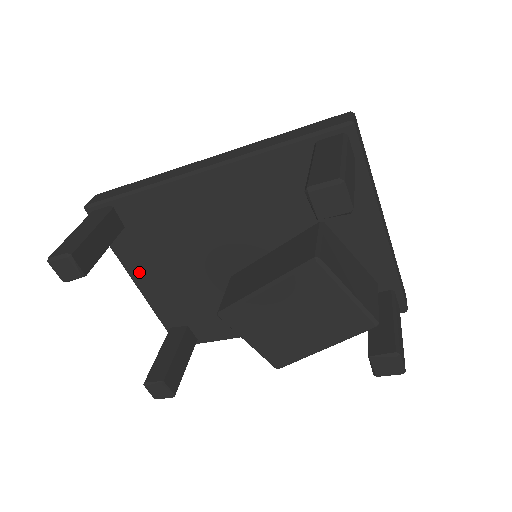
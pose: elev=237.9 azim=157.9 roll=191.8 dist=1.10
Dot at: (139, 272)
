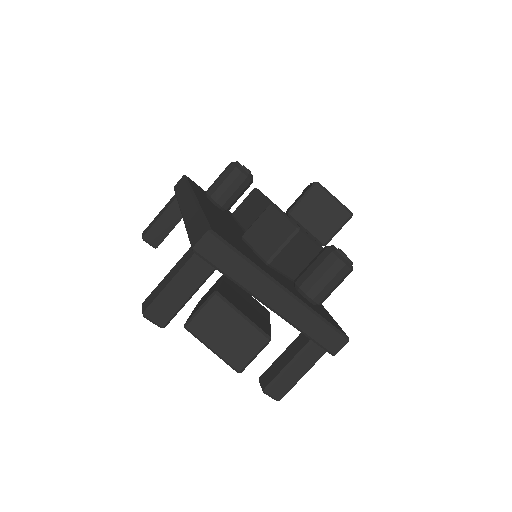
Dot at: occluded
